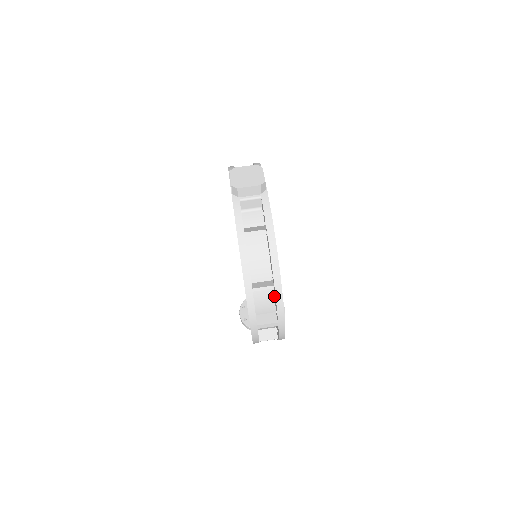
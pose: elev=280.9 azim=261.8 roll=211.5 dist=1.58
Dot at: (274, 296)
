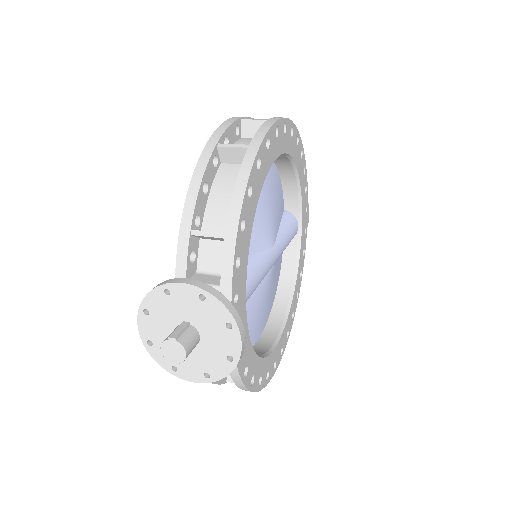
Dot at: occluded
